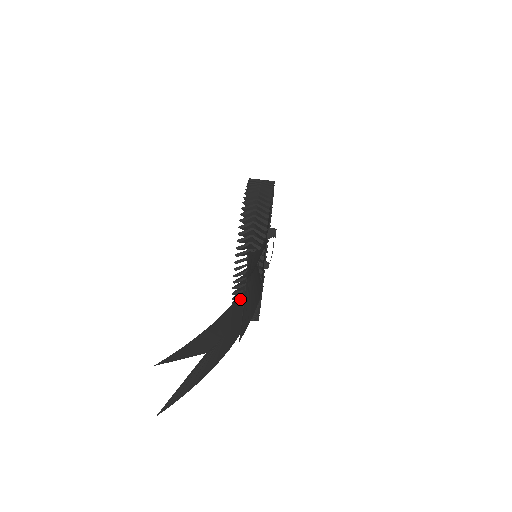
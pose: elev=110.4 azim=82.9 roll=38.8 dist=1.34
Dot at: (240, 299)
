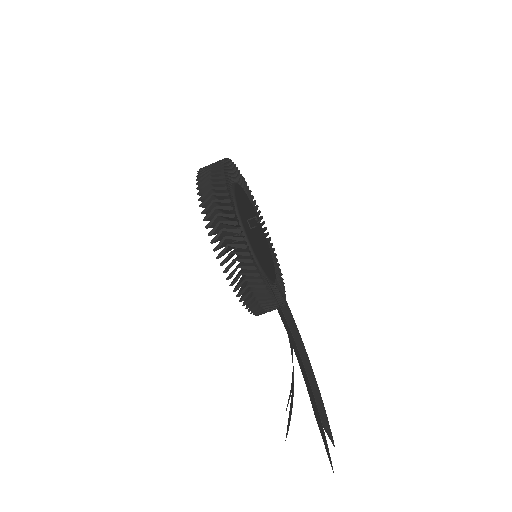
Dot at: (292, 356)
